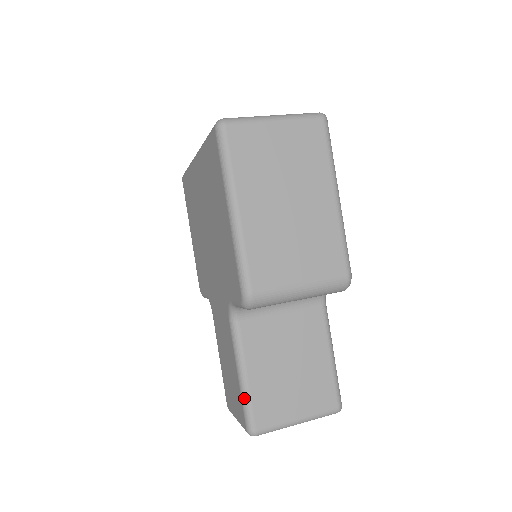
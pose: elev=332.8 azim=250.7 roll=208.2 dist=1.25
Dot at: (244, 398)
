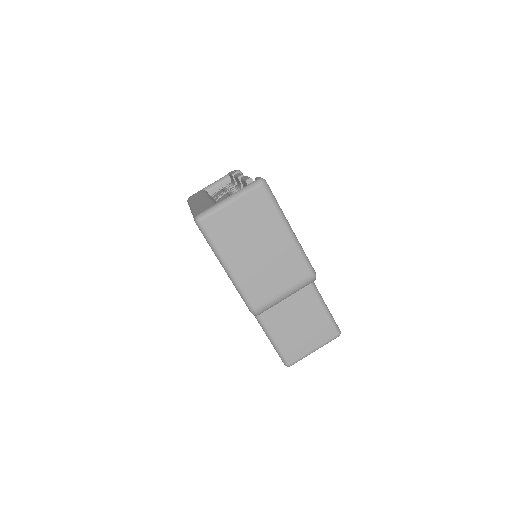
Dot at: (276, 349)
